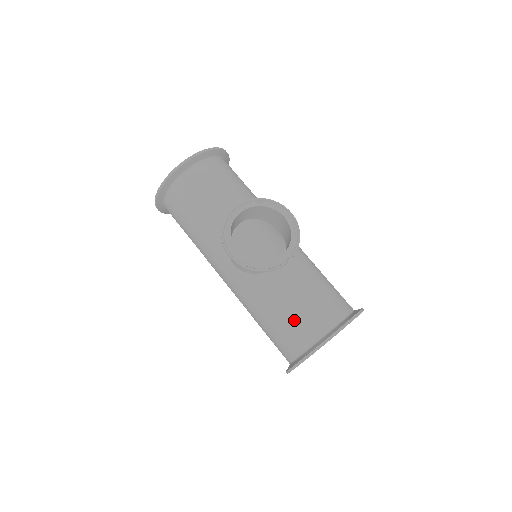
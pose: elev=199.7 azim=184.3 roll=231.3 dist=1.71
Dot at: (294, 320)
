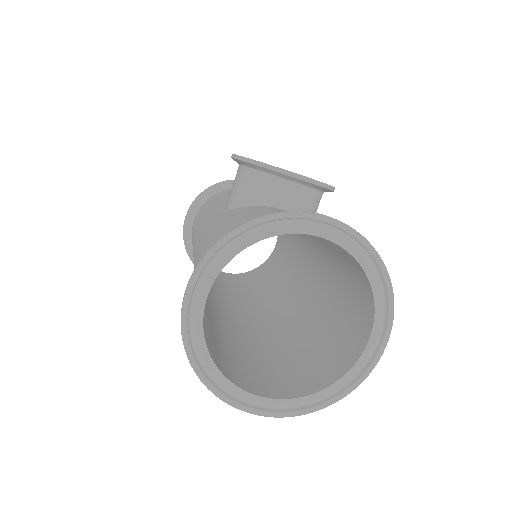
Dot at: occluded
